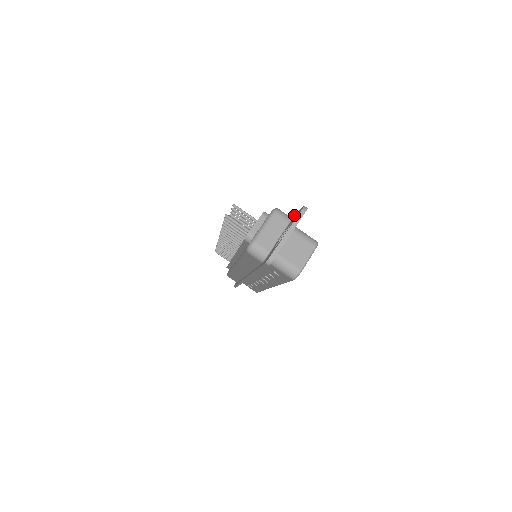
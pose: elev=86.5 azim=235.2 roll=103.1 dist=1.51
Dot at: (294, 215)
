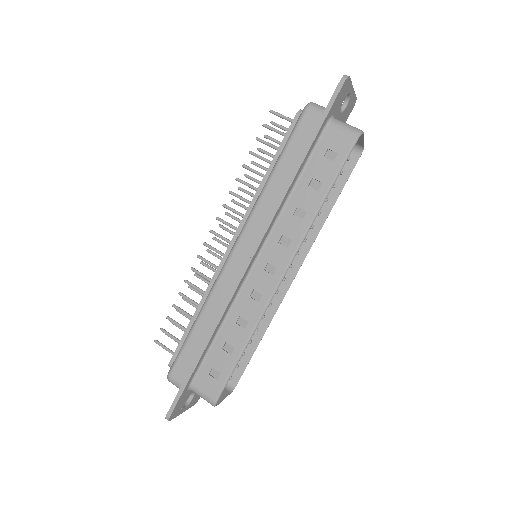
Dot at: occluded
